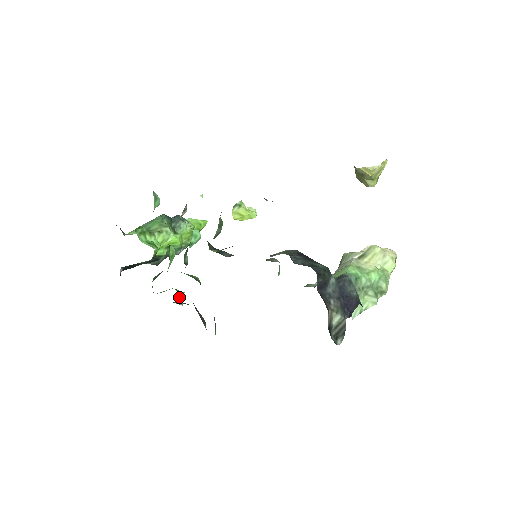
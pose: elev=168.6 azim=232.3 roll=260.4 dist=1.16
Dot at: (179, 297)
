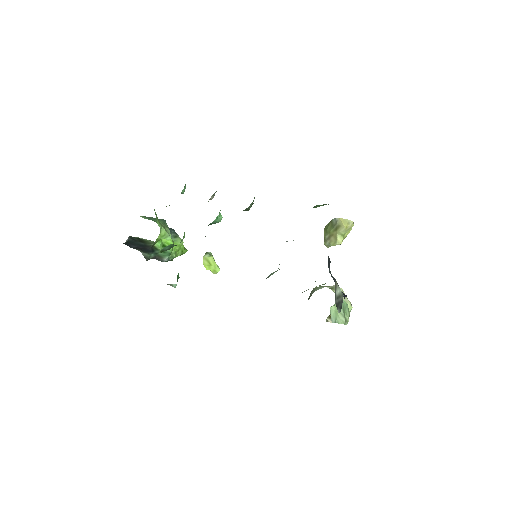
Dot at: (177, 276)
